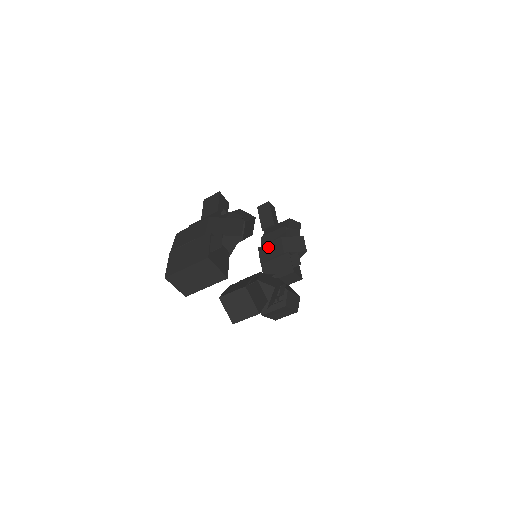
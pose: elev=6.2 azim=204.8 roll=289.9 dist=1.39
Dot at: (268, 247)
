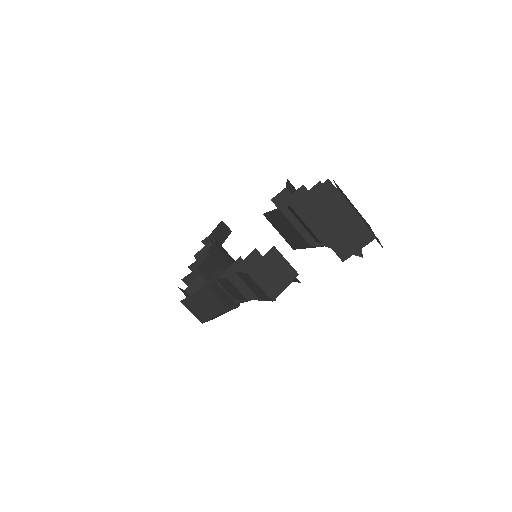
Dot at: (221, 254)
